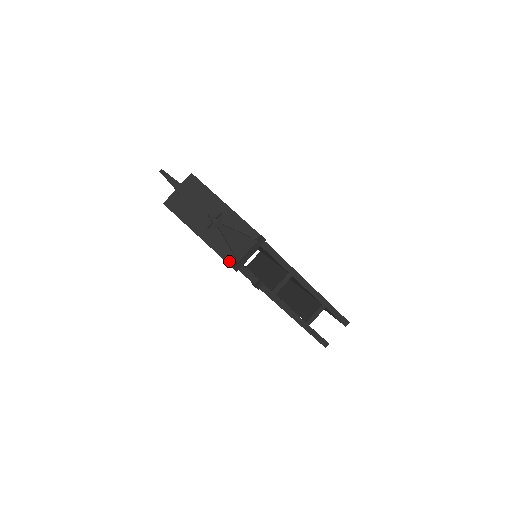
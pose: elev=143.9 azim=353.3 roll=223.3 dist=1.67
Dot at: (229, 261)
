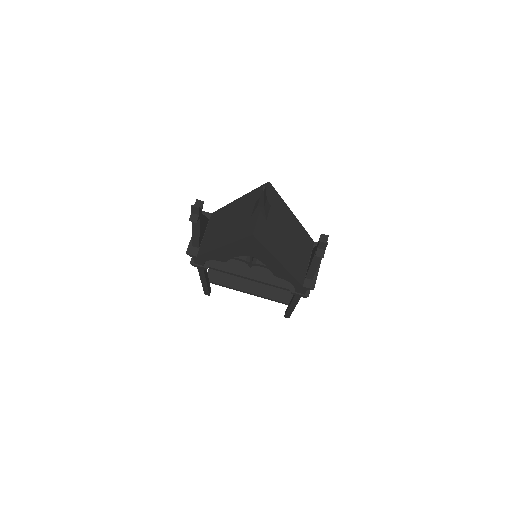
Dot at: (301, 281)
